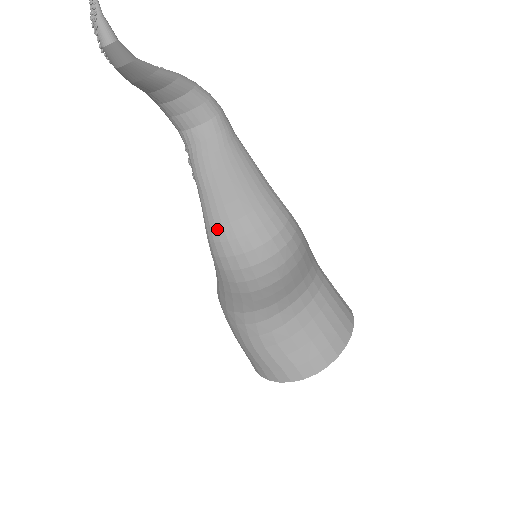
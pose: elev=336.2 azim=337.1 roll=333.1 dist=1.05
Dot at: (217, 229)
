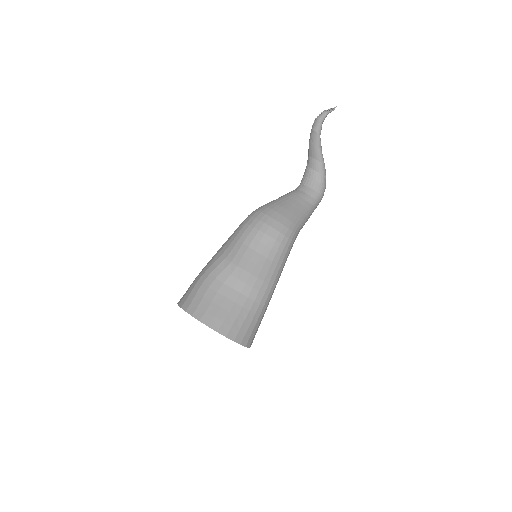
Dot at: (264, 207)
